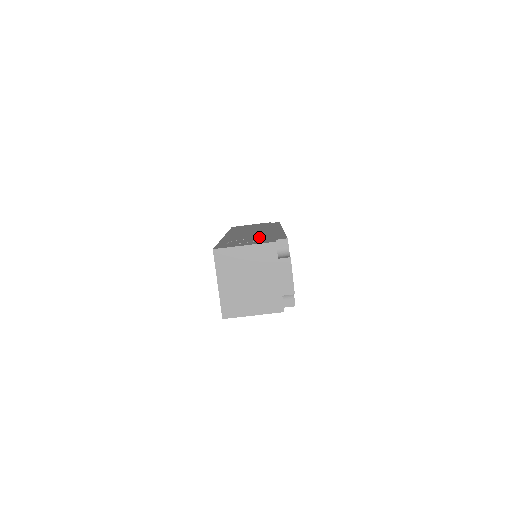
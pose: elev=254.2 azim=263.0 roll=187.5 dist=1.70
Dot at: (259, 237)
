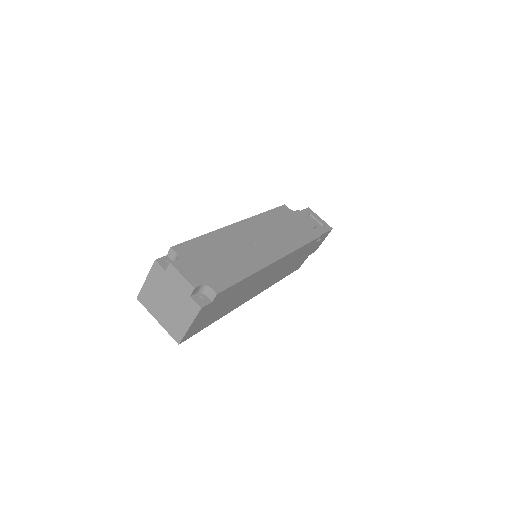
Dot at: occluded
